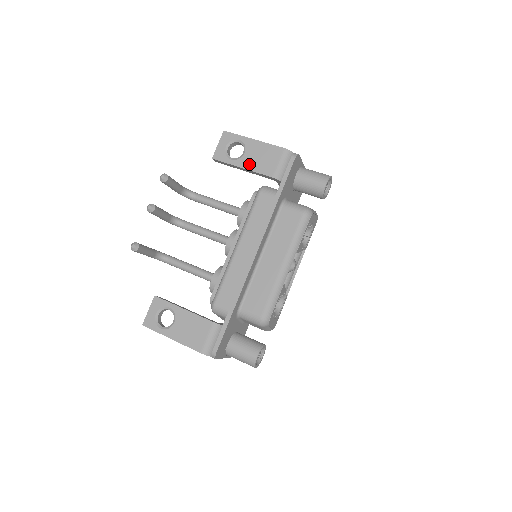
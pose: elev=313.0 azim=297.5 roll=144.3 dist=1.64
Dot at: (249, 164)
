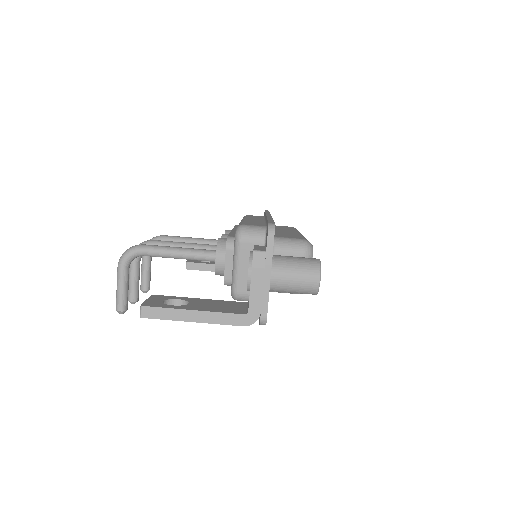
Dot at: occluded
